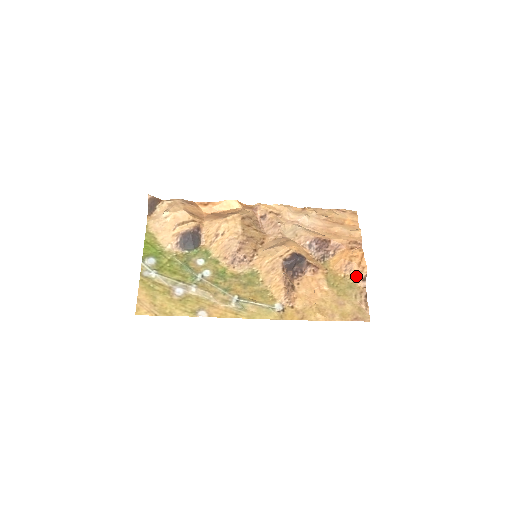
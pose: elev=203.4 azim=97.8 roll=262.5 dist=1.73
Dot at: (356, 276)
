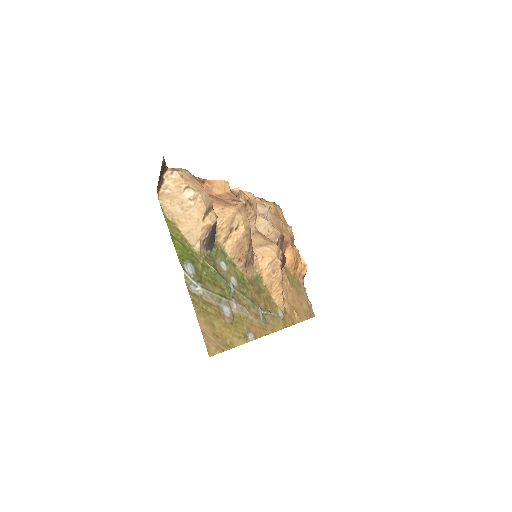
Dot at: (300, 274)
